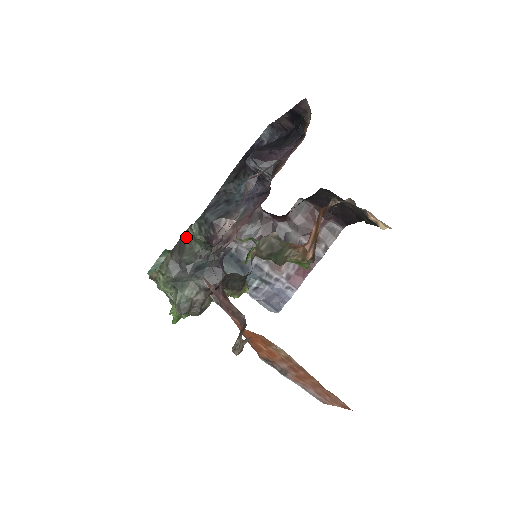
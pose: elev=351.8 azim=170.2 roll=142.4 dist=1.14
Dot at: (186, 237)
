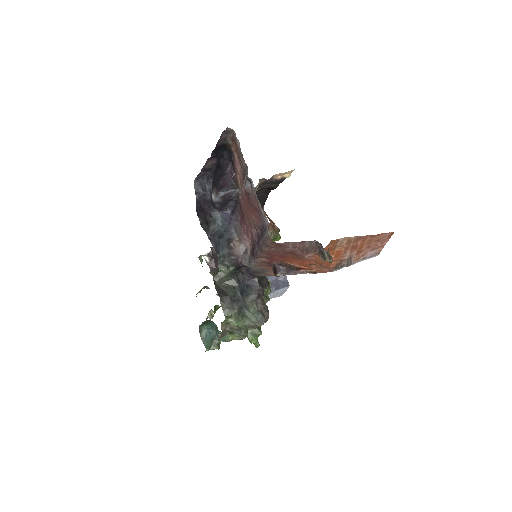
Dot at: (217, 285)
